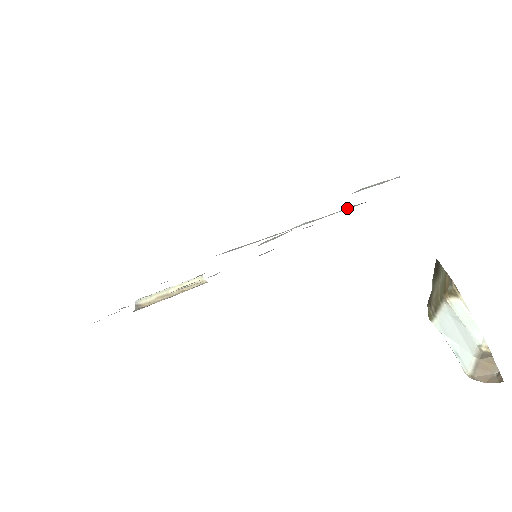
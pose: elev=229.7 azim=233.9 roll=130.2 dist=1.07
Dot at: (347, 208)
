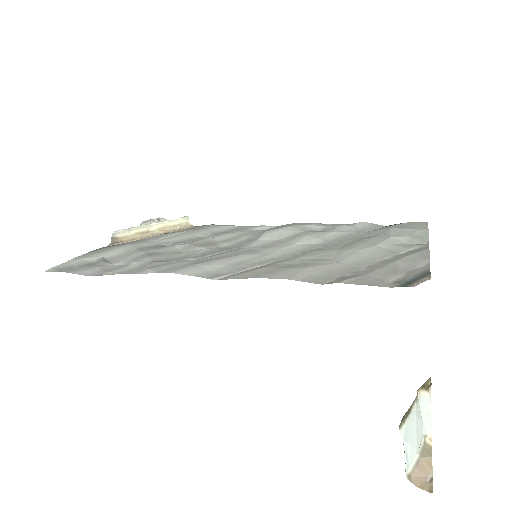
Dot at: (361, 223)
